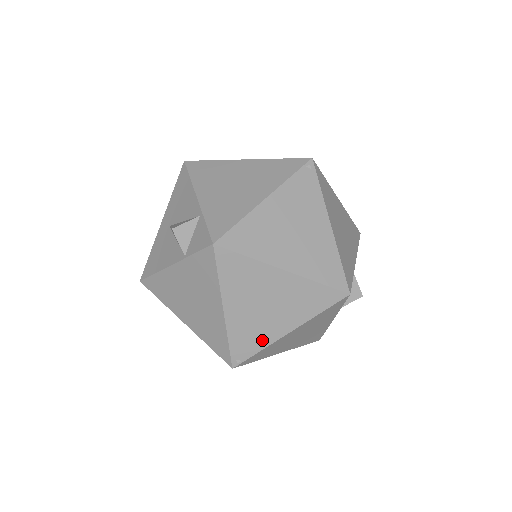
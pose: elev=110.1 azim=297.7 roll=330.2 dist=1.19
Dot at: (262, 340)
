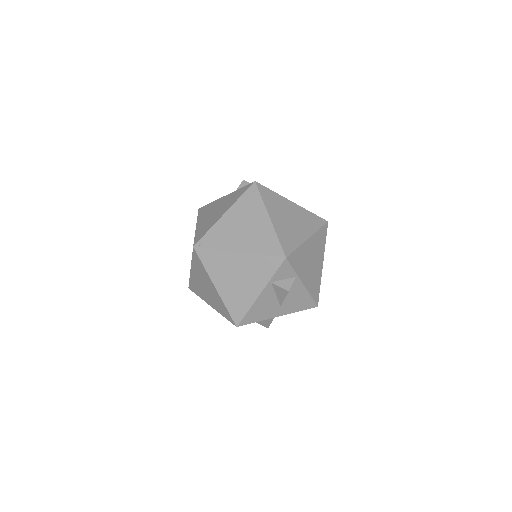
Dot at: (223, 244)
